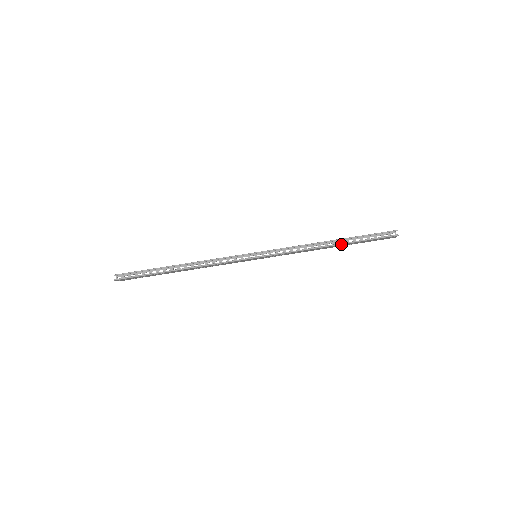
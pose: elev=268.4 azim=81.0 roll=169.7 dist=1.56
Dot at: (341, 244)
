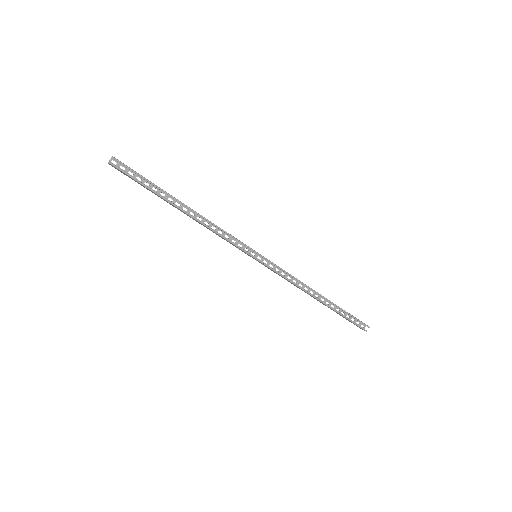
Dot at: (326, 305)
